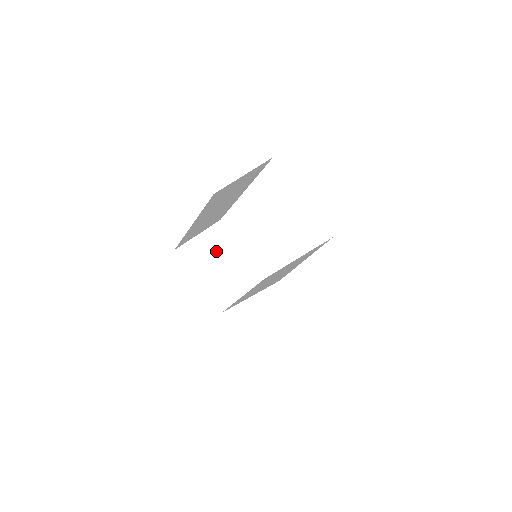
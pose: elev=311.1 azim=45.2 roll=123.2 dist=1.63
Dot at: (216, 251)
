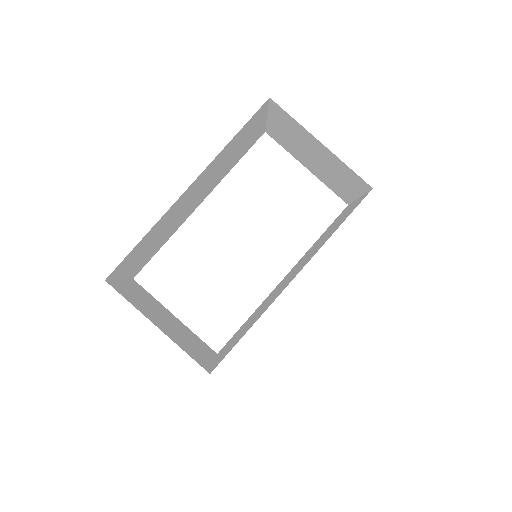
Dot at: (151, 305)
